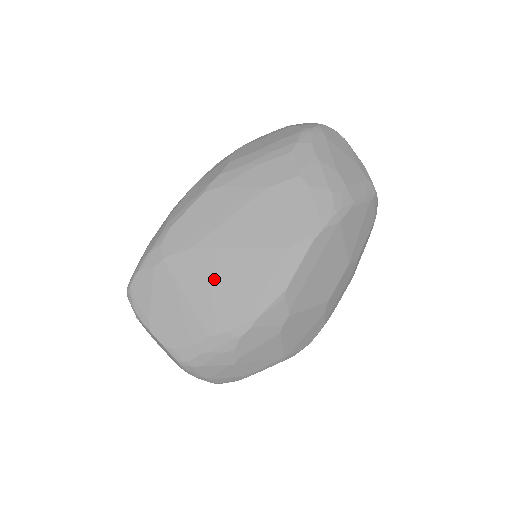
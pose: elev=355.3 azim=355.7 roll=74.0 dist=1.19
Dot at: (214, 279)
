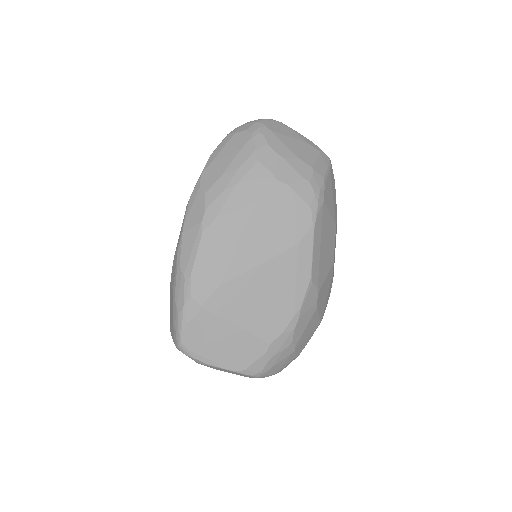
Dot at: (252, 299)
